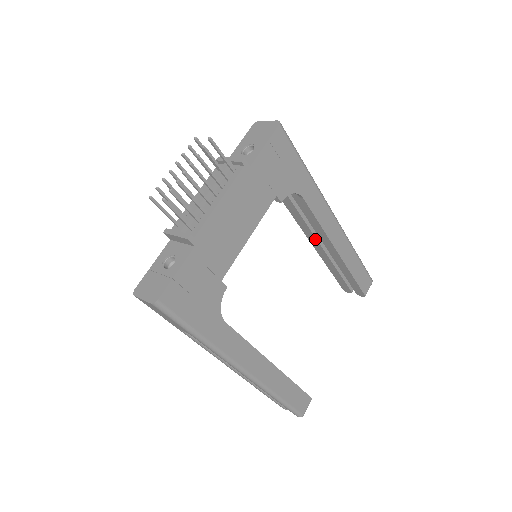
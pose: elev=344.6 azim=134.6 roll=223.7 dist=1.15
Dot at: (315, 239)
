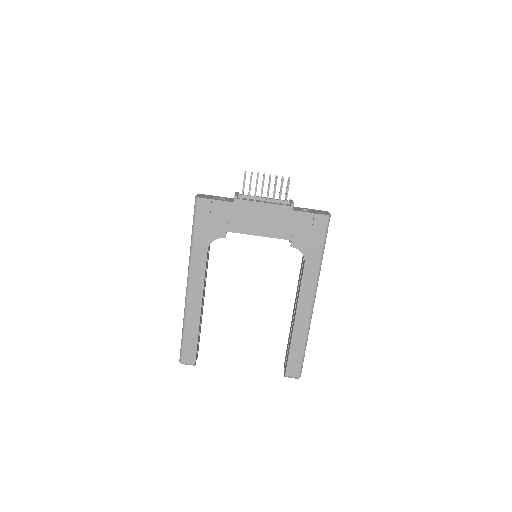
Dot at: occluded
